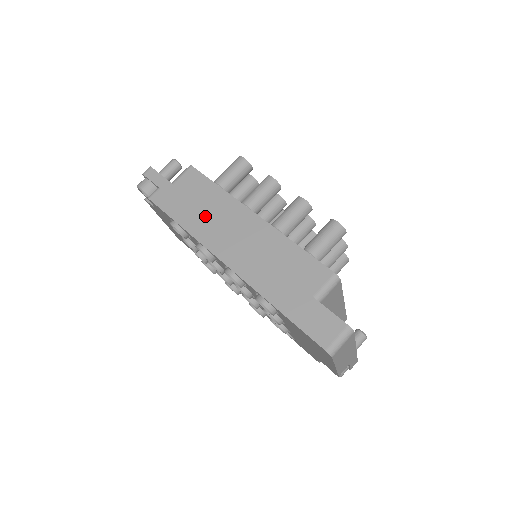
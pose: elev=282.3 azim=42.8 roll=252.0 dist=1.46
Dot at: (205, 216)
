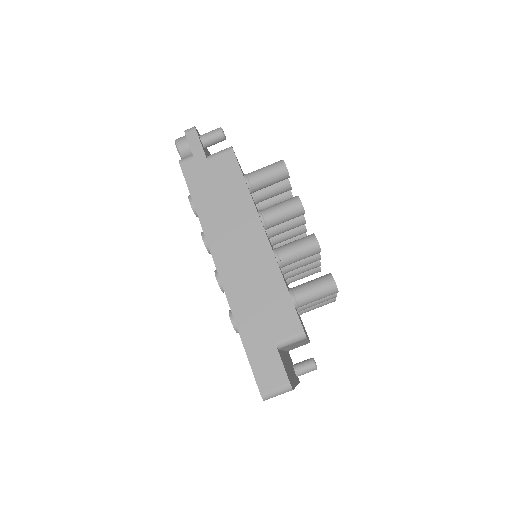
Dot at: (221, 211)
